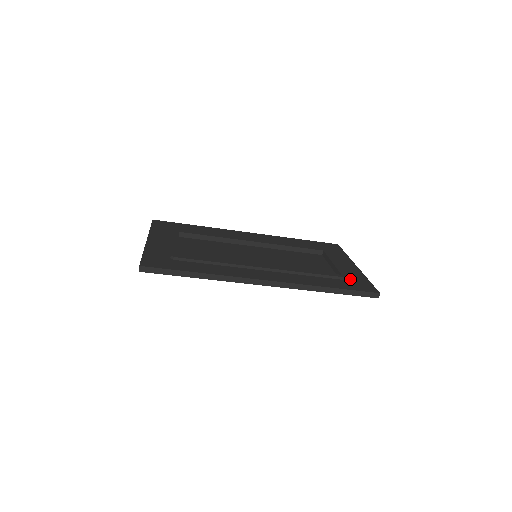
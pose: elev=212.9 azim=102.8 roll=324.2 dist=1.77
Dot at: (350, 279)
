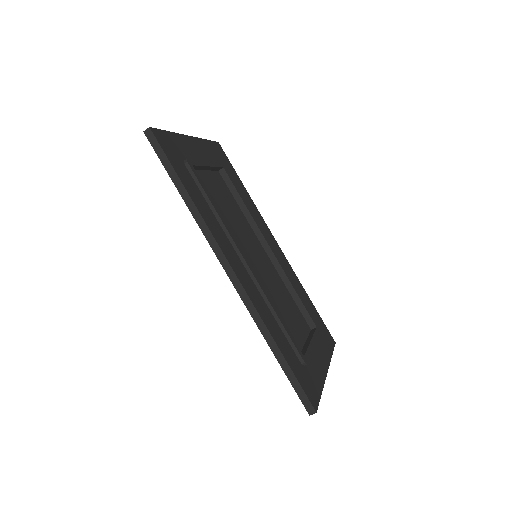
Dot at: (307, 369)
